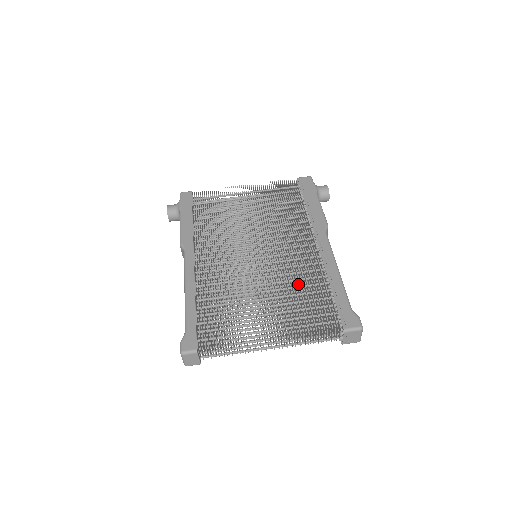
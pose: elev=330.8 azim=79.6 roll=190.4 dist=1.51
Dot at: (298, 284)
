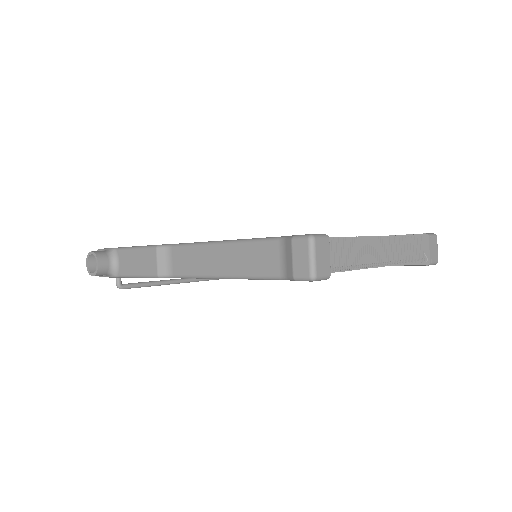
Dot at: occluded
